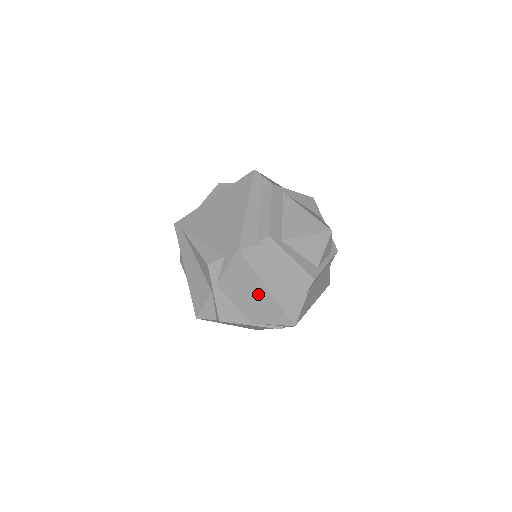
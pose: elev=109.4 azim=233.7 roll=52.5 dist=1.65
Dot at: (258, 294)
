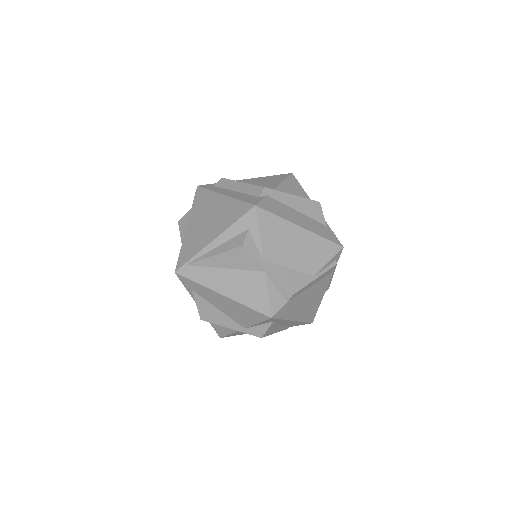
Dot at: (298, 239)
